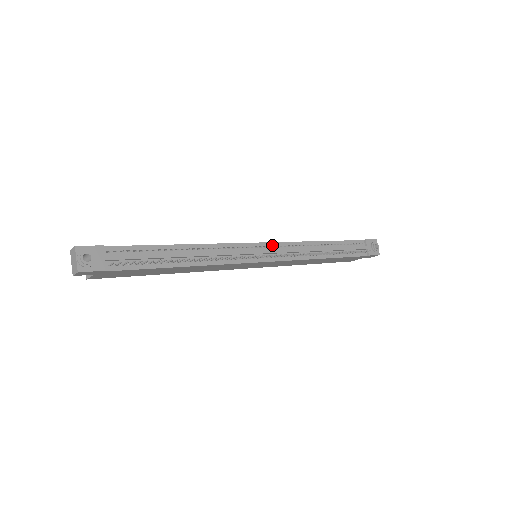
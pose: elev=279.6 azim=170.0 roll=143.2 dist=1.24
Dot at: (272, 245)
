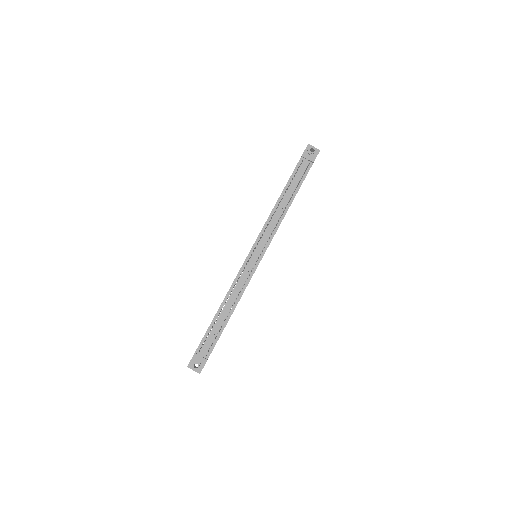
Dot at: (256, 244)
